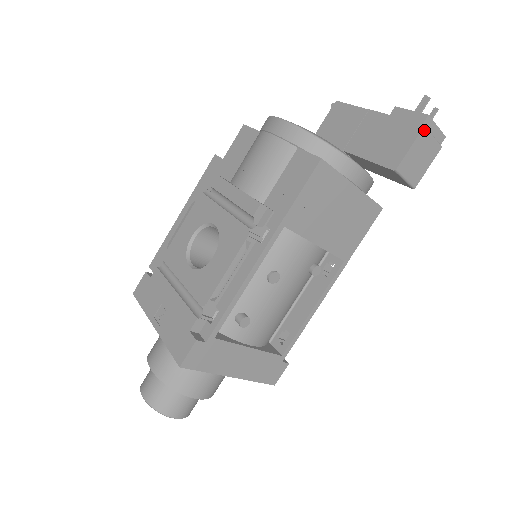
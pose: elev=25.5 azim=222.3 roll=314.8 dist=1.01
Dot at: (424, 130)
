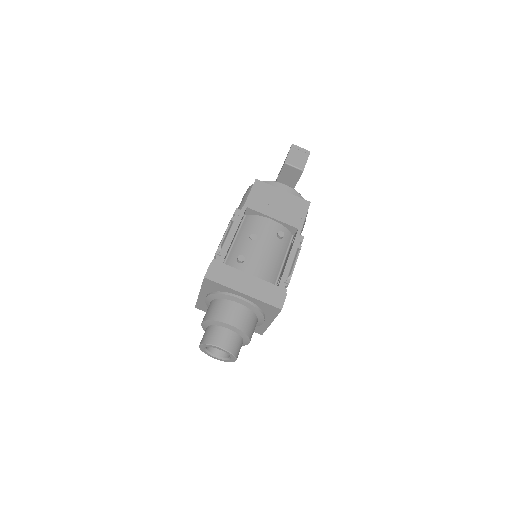
Dot at: (292, 148)
